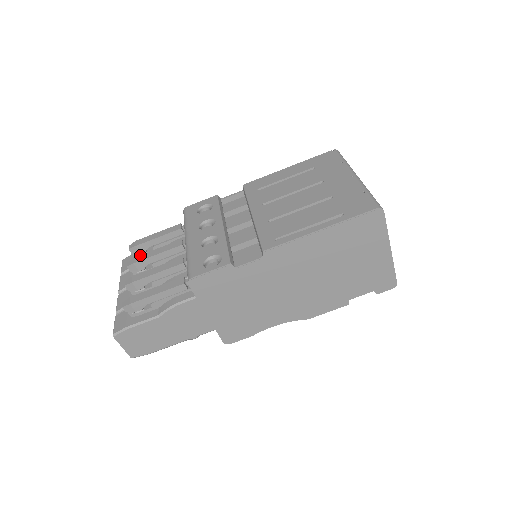
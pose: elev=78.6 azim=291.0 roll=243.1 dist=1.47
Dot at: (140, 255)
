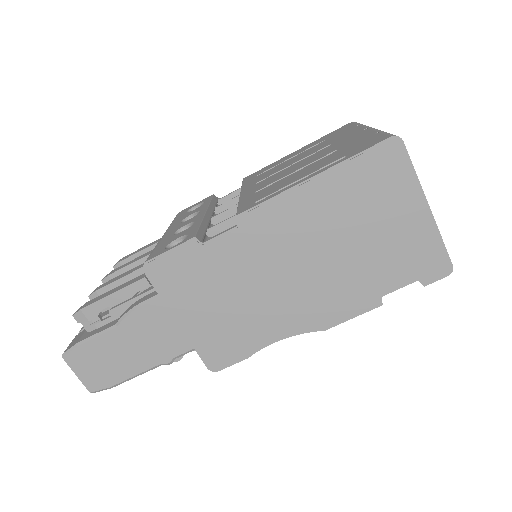
Dot at: (118, 267)
